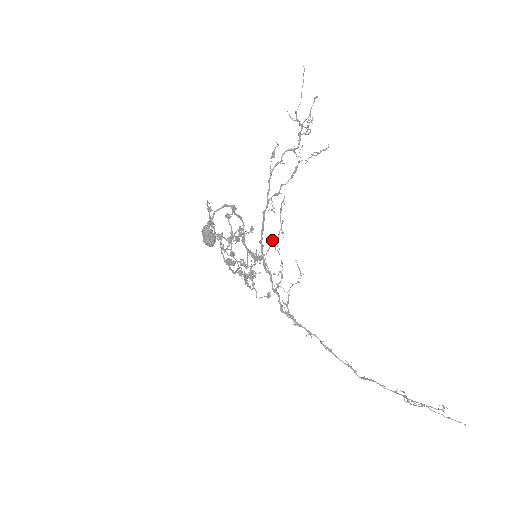
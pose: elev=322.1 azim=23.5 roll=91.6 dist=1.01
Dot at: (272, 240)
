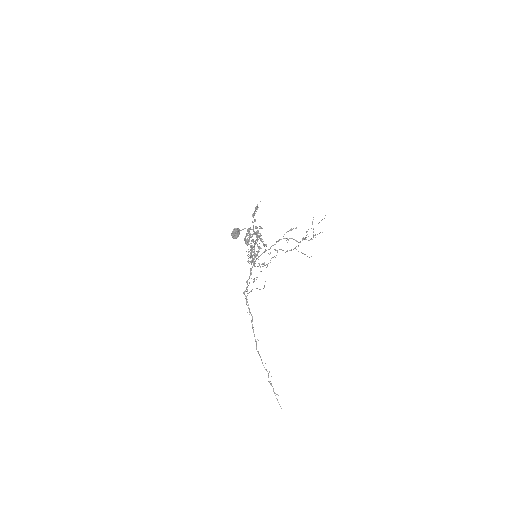
Dot at: occluded
